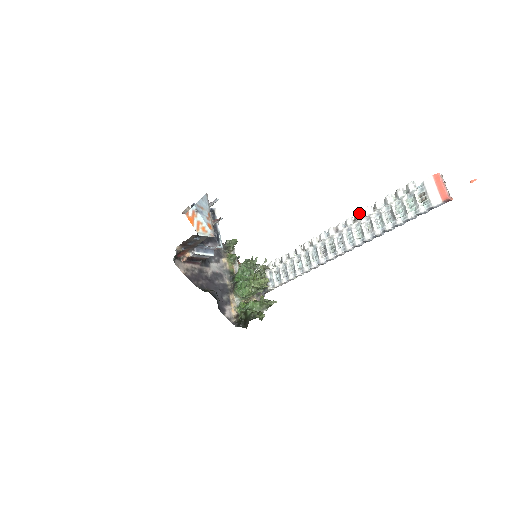
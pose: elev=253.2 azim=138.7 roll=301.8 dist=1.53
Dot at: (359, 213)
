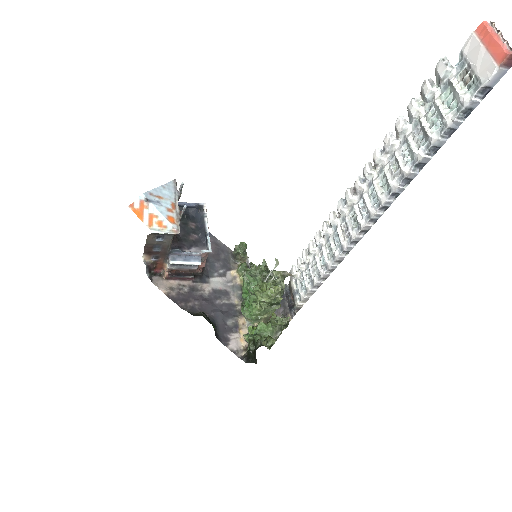
Dot at: (377, 151)
